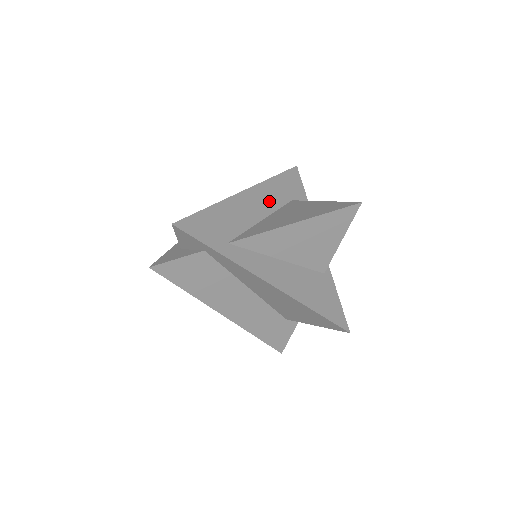
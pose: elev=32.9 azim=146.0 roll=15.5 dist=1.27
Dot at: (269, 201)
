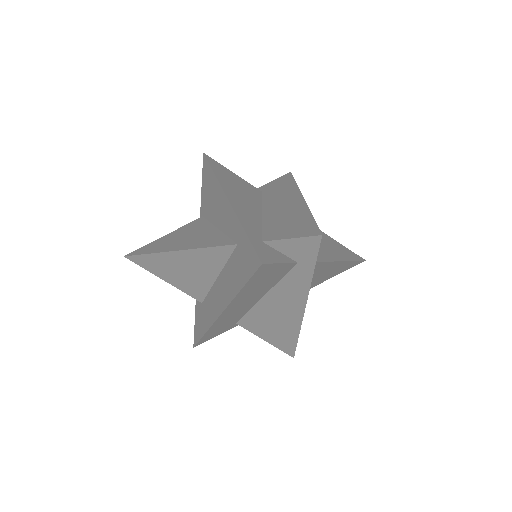
Dot at: occluded
